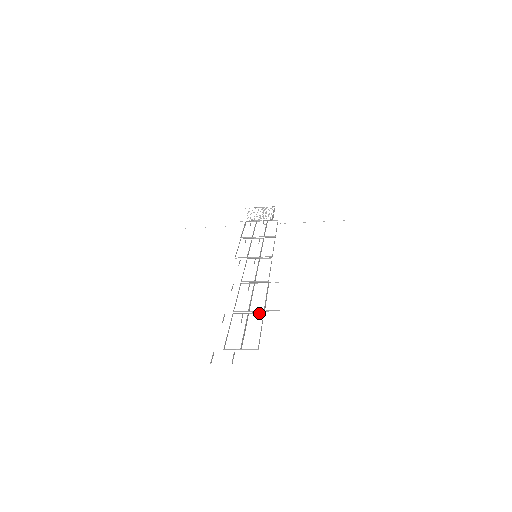
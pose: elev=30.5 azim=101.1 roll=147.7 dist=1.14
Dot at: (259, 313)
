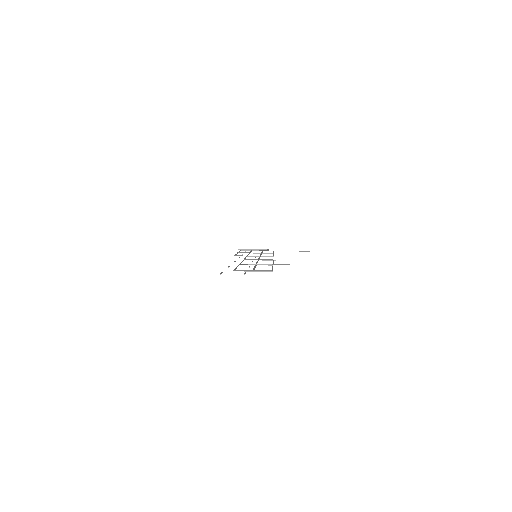
Dot at: (268, 265)
